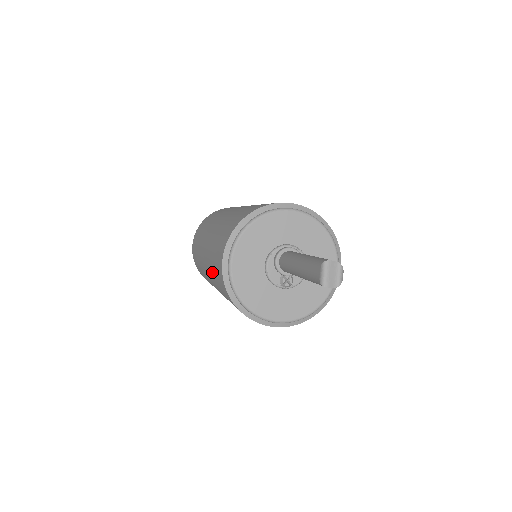
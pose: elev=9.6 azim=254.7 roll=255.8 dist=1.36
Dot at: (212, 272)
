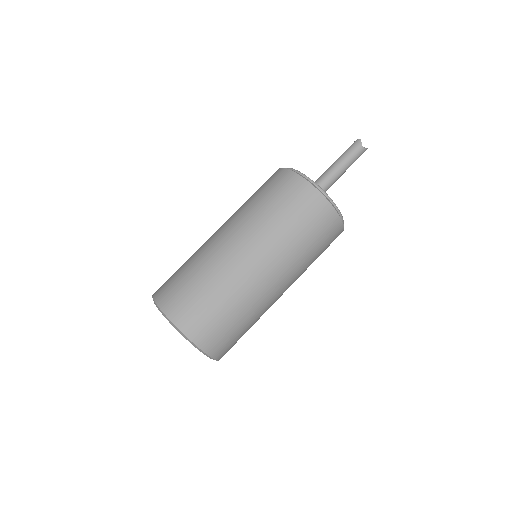
Dot at: (264, 211)
